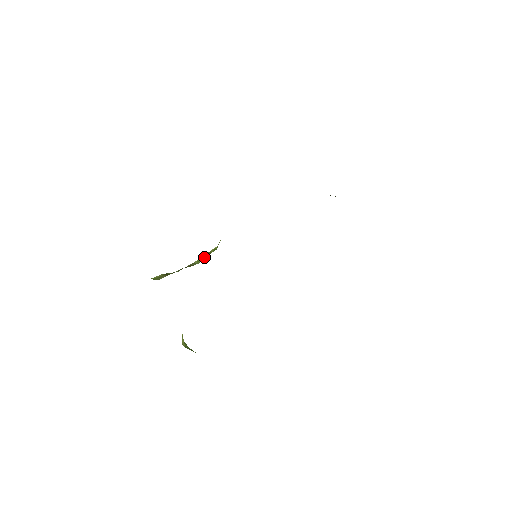
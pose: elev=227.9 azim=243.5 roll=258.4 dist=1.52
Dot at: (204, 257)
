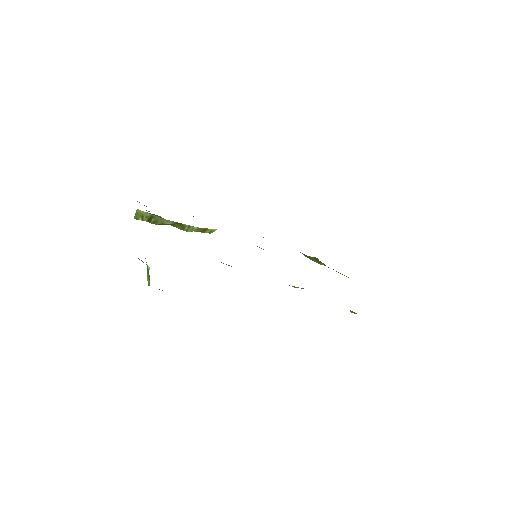
Dot at: (197, 230)
